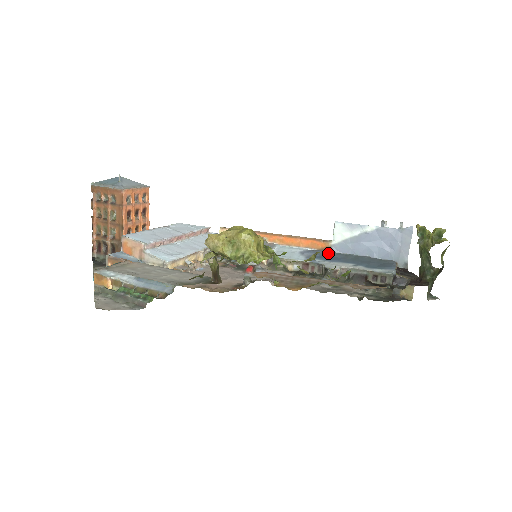
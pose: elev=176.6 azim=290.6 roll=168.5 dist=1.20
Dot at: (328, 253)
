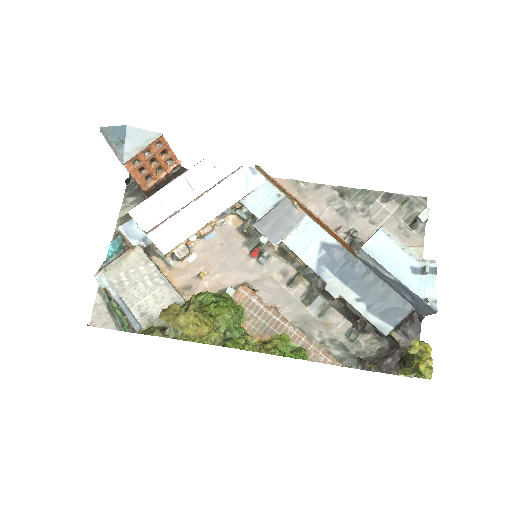
Dot at: (349, 259)
